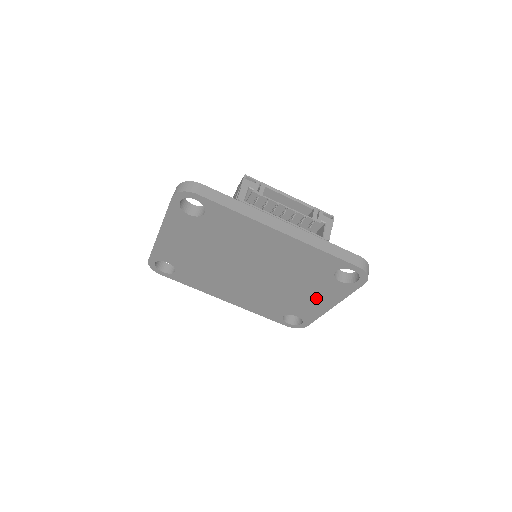
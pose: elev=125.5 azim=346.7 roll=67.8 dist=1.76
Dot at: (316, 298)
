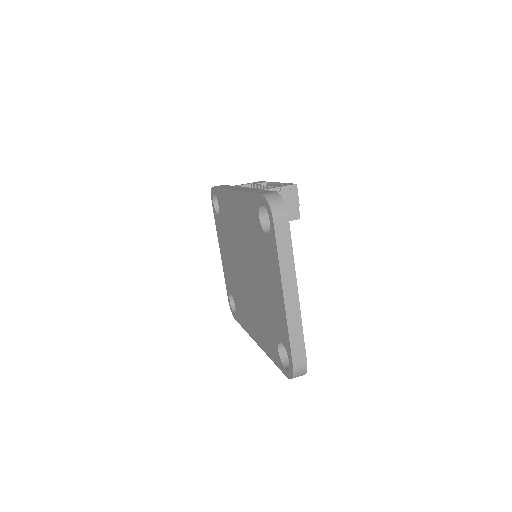
Dot at: (273, 286)
